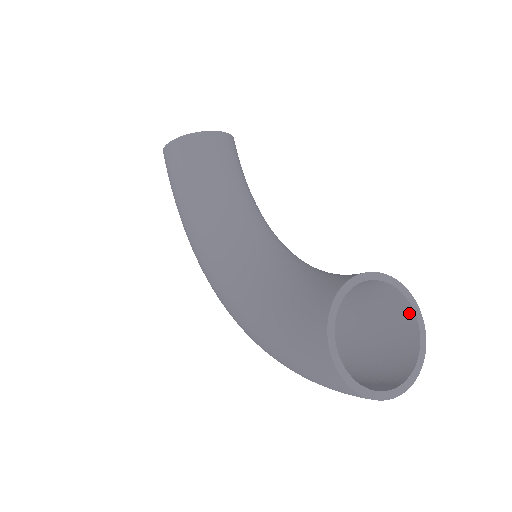
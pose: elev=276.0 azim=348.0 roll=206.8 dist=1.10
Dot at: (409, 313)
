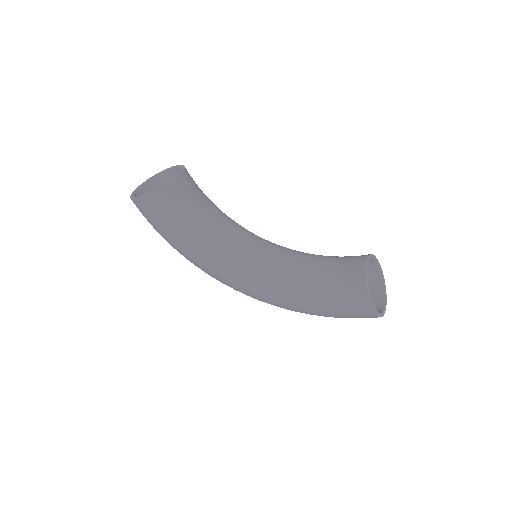
Dot at: (374, 265)
